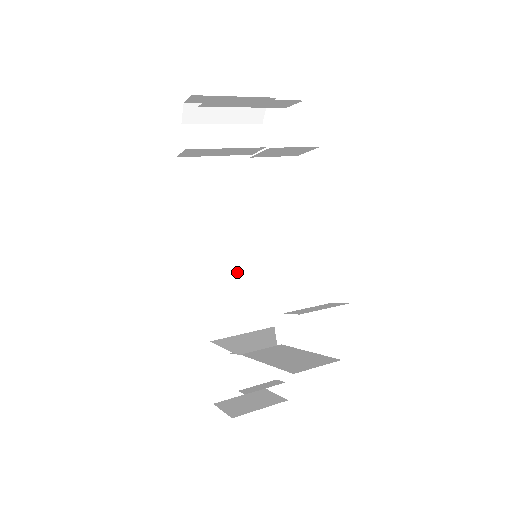
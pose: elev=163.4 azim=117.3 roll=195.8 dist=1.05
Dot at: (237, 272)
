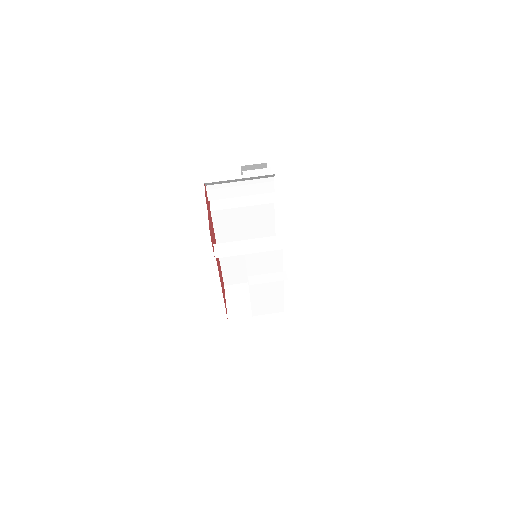
Dot at: occluded
